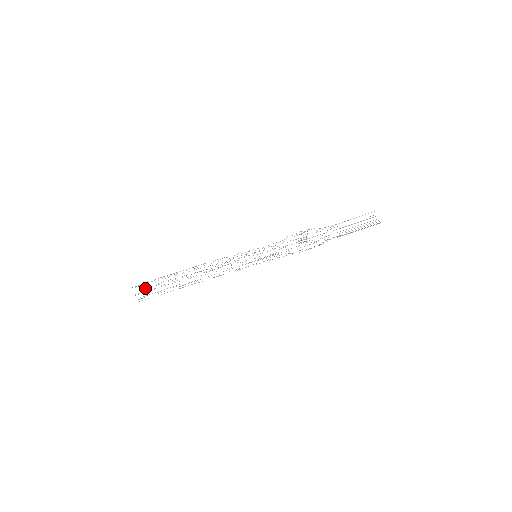
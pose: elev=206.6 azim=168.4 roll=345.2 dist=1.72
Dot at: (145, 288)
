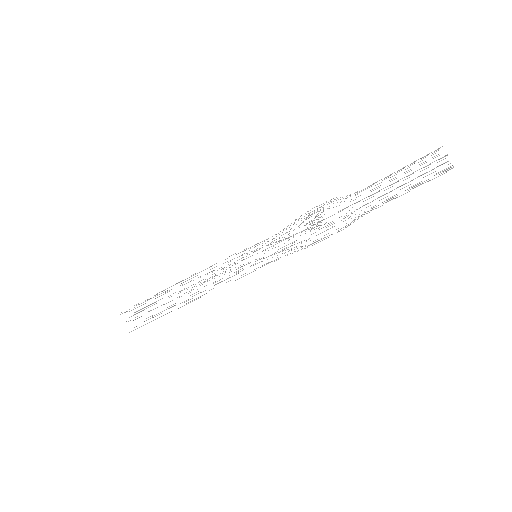
Dot at: (134, 314)
